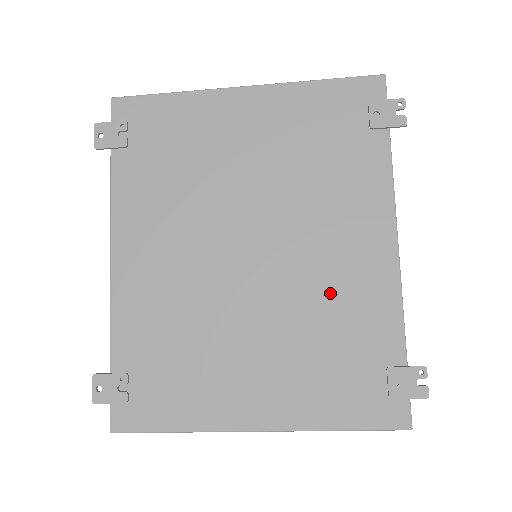
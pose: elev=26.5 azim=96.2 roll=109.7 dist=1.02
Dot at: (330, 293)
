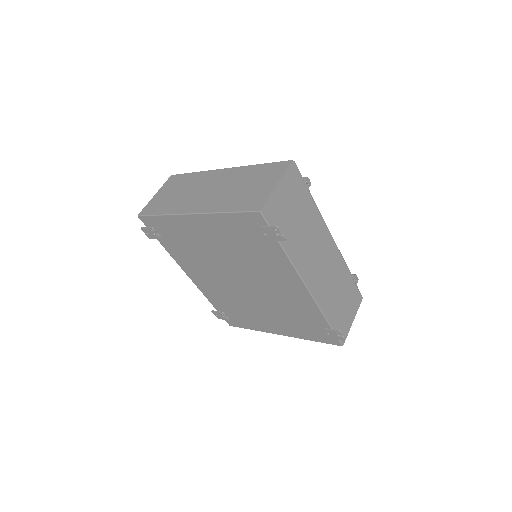
Dot at: (285, 301)
